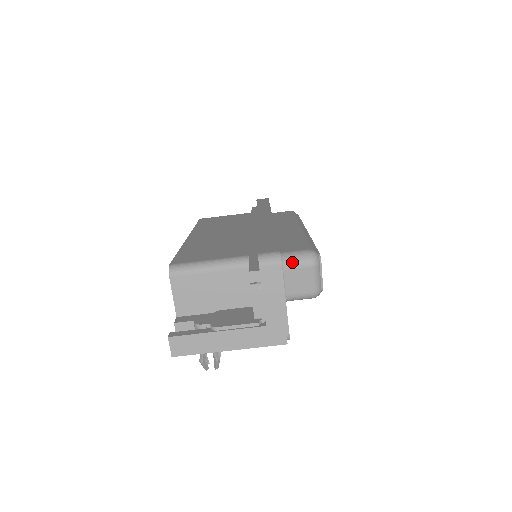
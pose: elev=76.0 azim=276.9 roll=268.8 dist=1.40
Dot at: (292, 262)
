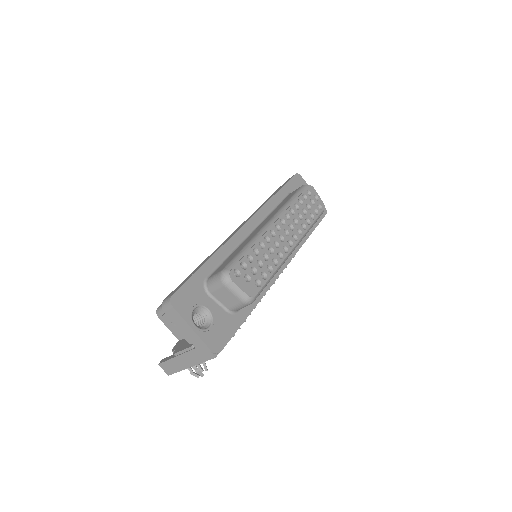
Dot at: (212, 286)
